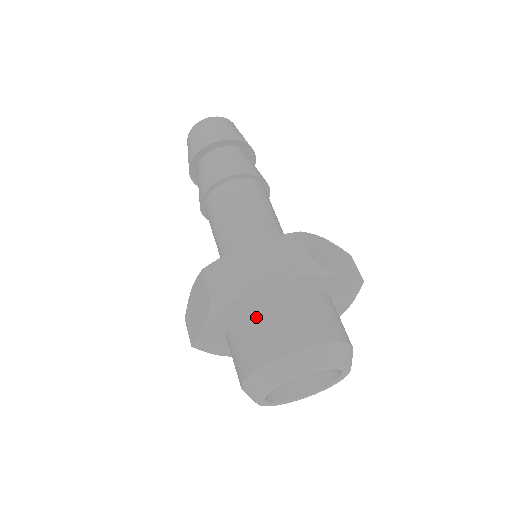
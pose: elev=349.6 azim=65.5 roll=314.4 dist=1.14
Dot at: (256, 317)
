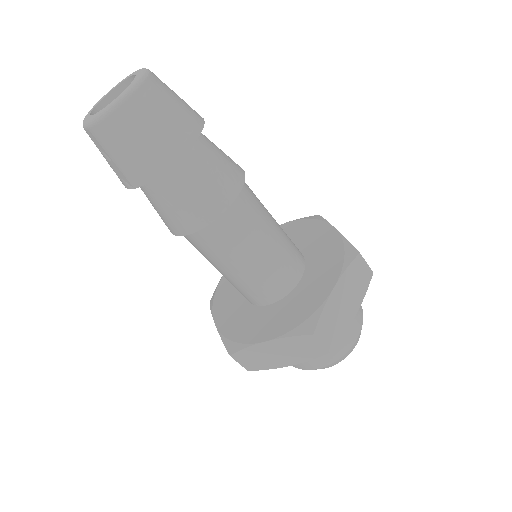
Dot at: occluded
